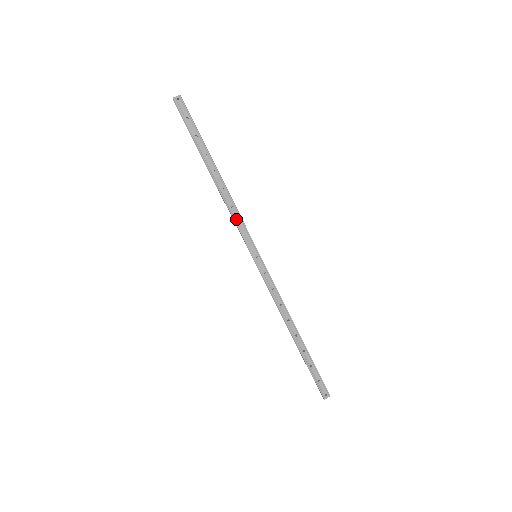
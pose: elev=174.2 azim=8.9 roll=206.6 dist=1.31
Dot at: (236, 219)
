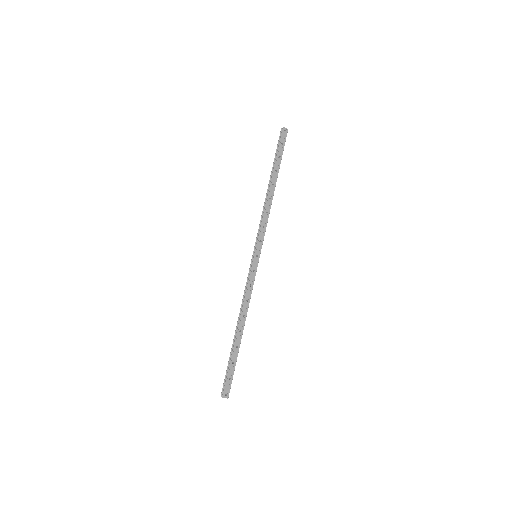
Dot at: (263, 222)
